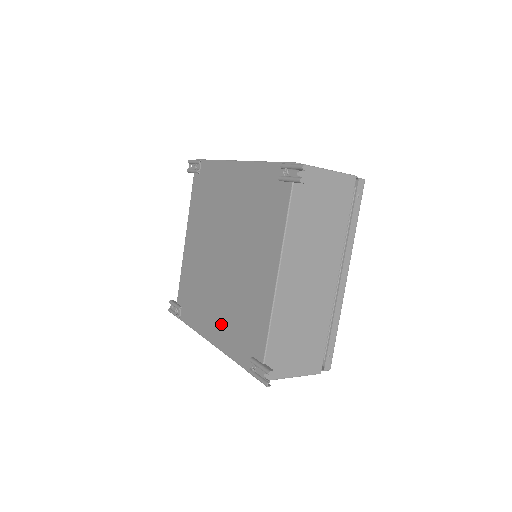
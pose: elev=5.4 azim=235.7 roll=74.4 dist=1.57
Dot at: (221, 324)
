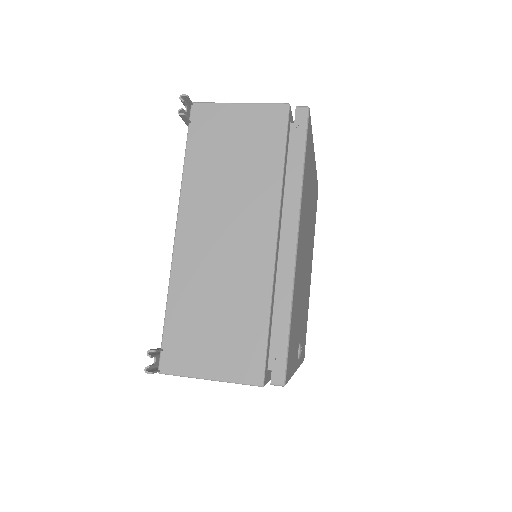
Dot at: occluded
